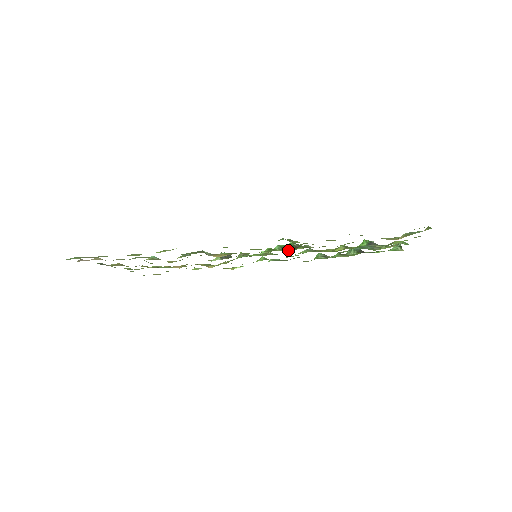
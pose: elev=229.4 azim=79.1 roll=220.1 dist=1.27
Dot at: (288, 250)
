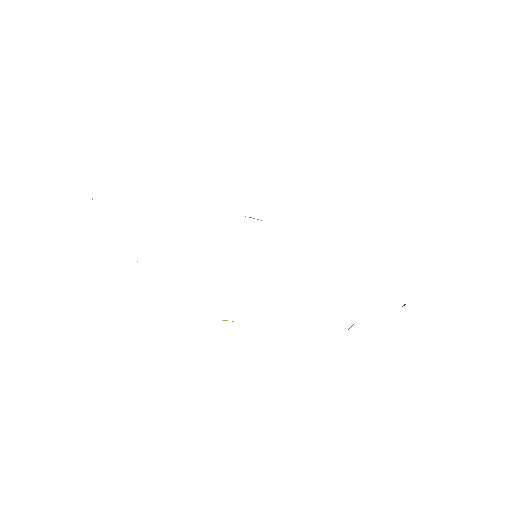
Dot at: occluded
